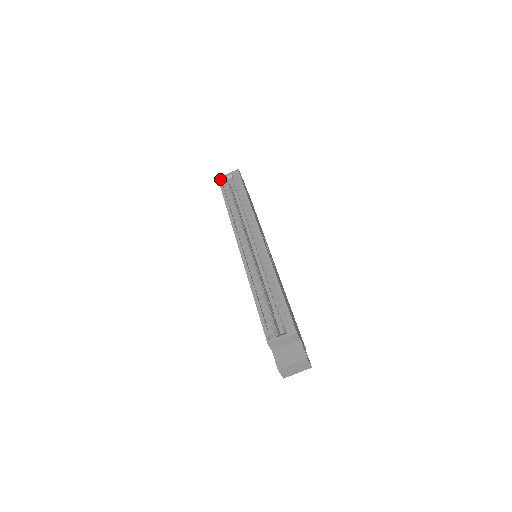
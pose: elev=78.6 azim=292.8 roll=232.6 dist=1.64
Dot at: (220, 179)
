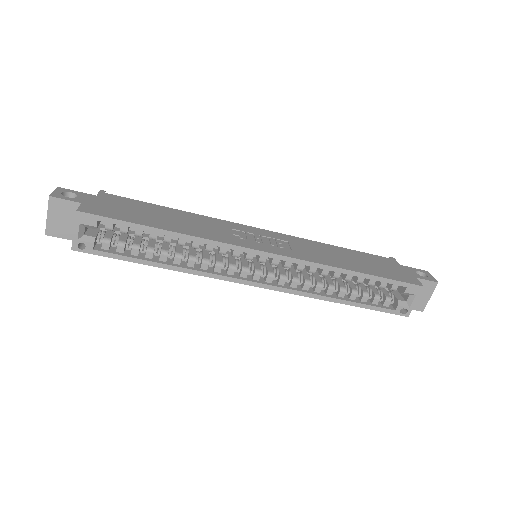
Dot at: (77, 248)
